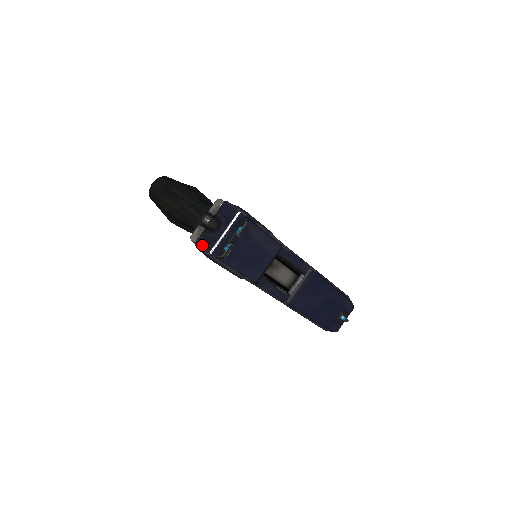
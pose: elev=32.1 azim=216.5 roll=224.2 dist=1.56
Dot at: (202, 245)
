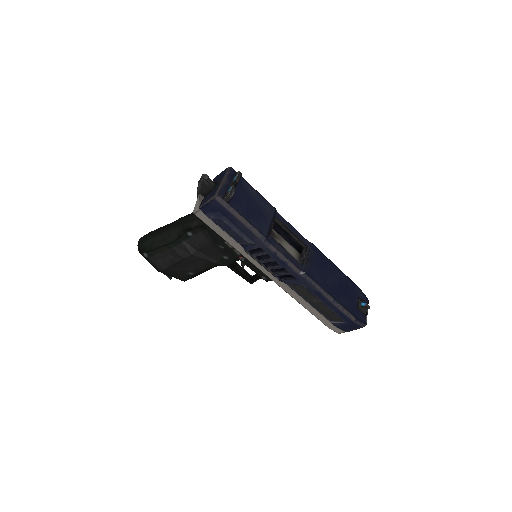
Dot at: (207, 200)
